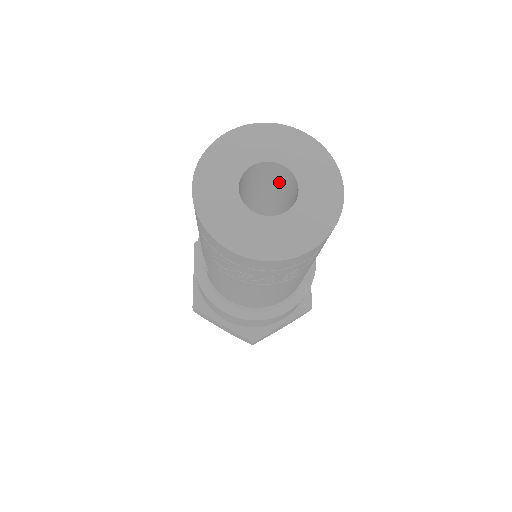
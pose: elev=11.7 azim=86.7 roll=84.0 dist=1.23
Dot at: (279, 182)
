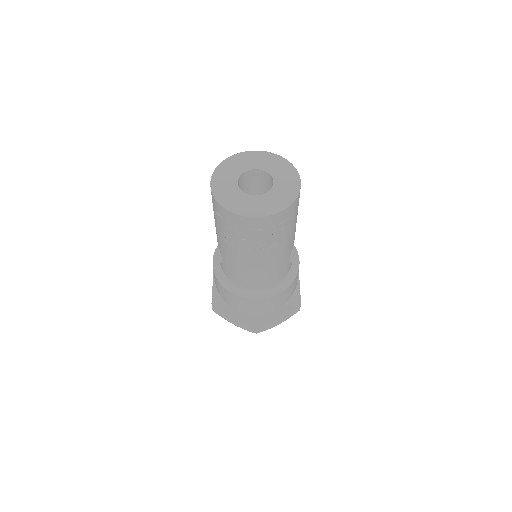
Dot at: (264, 186)
